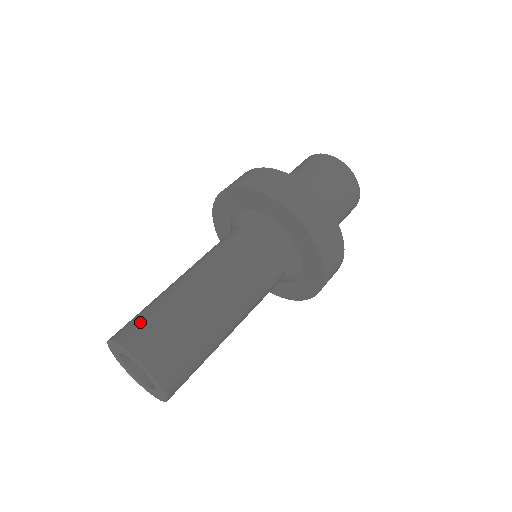
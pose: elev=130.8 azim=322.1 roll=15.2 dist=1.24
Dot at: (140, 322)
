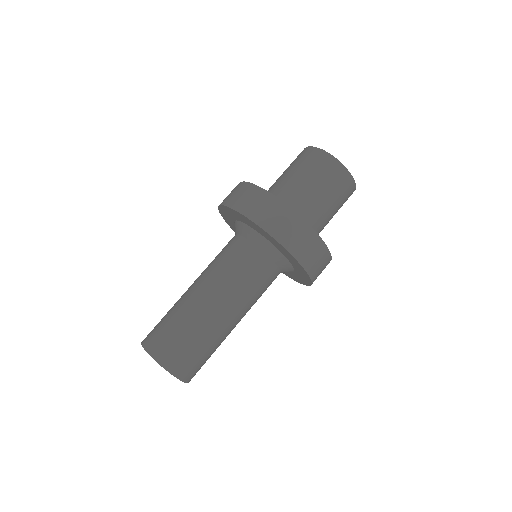
Dot at: (171, 343)
